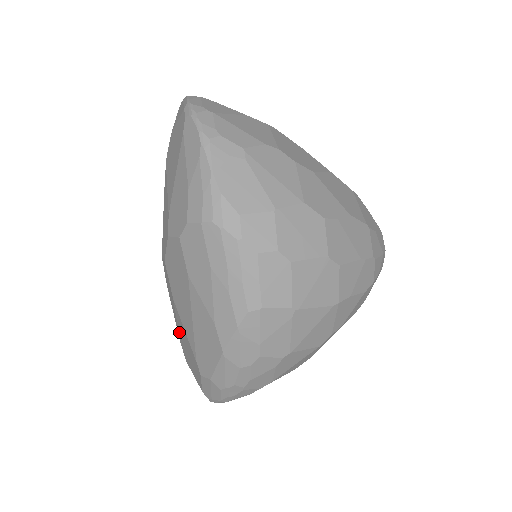
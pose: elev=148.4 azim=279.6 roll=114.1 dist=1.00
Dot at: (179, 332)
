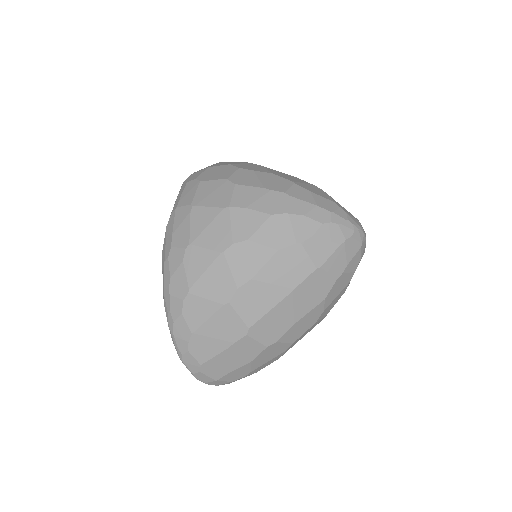
Dot at: occluded
